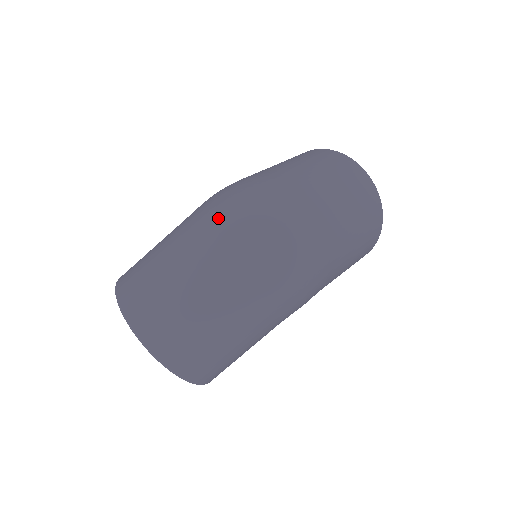
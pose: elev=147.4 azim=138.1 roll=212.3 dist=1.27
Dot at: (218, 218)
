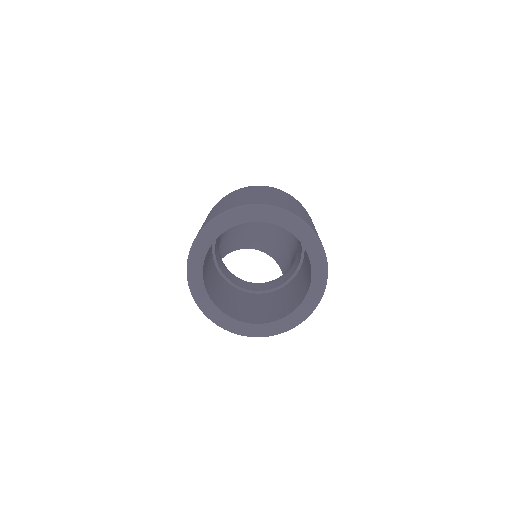
Dot at: occluded
